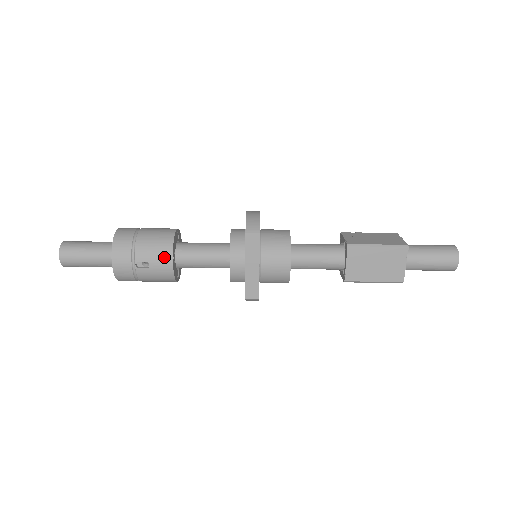
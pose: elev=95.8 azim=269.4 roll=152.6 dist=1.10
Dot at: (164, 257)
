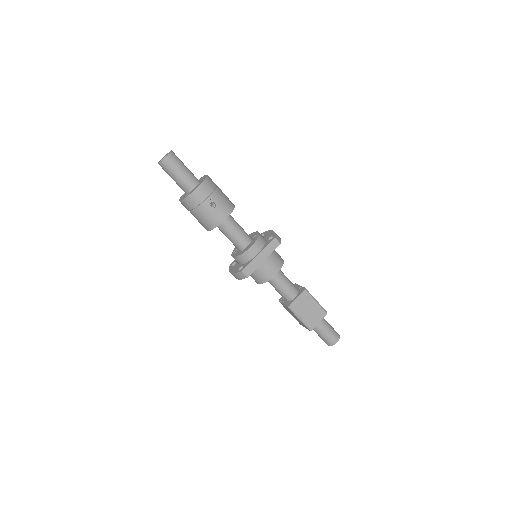
Dot at: (226, 211)
